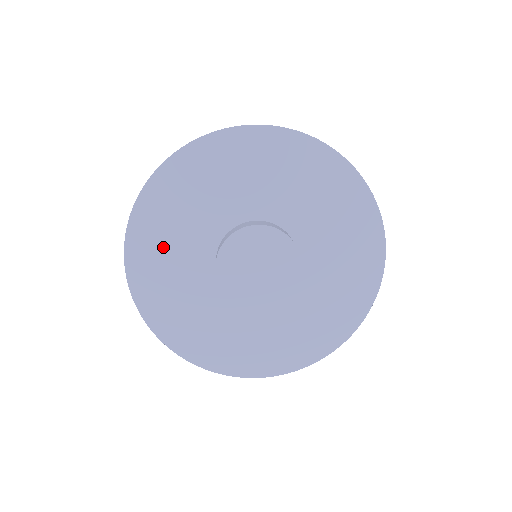
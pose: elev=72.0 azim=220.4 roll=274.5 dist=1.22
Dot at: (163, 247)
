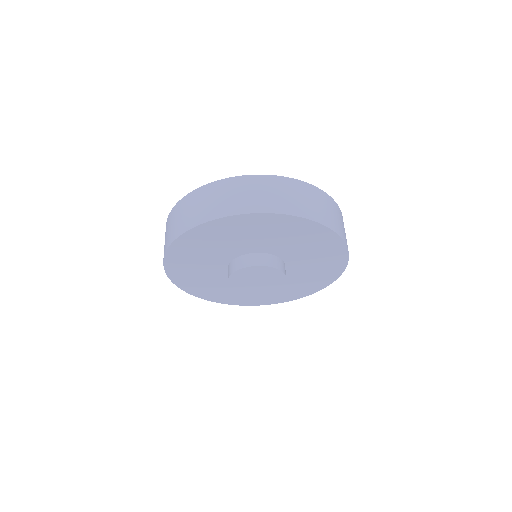
Dot at: (212, 289)
